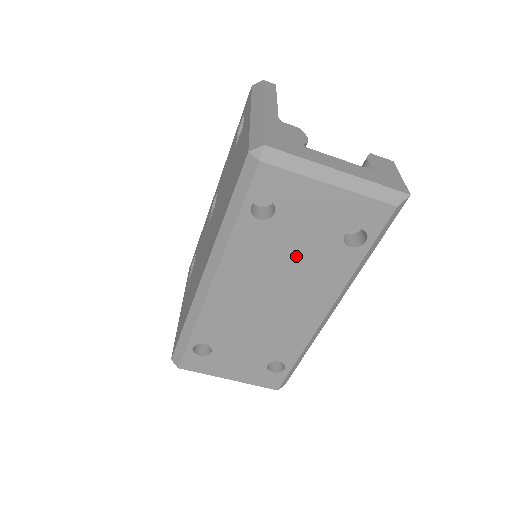
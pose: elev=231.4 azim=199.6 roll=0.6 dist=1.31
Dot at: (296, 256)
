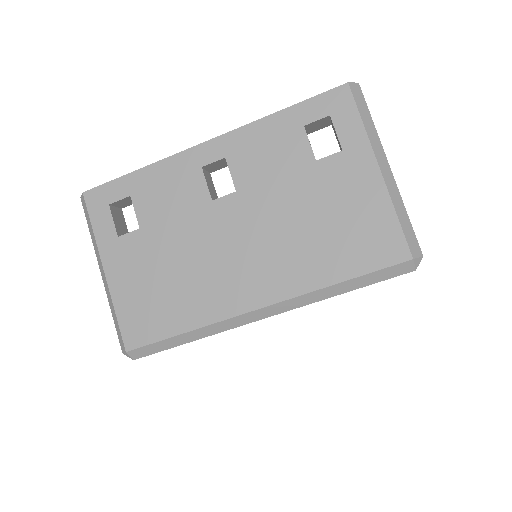
Dot at: occluded
